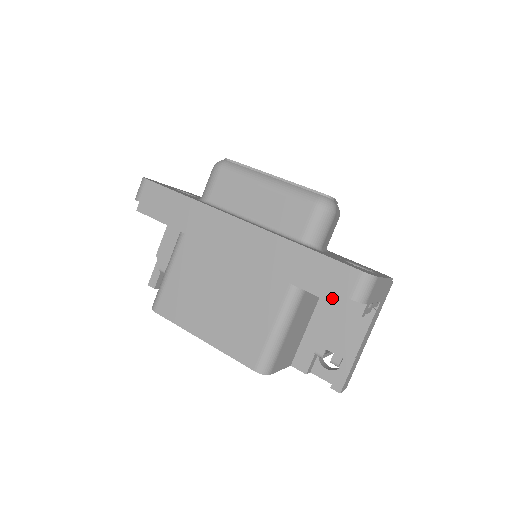
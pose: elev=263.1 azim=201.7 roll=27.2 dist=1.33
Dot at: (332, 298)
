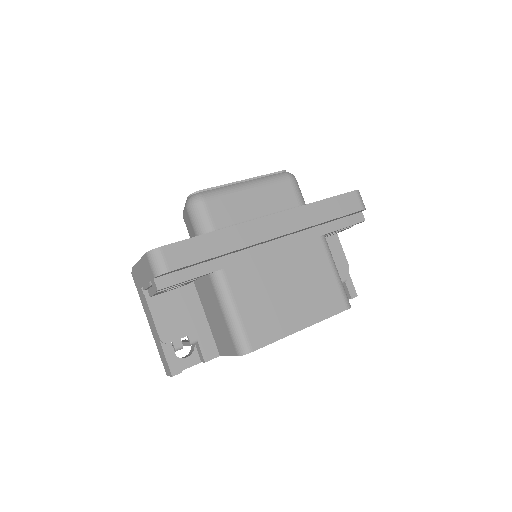
Dot at: (346, 223)
